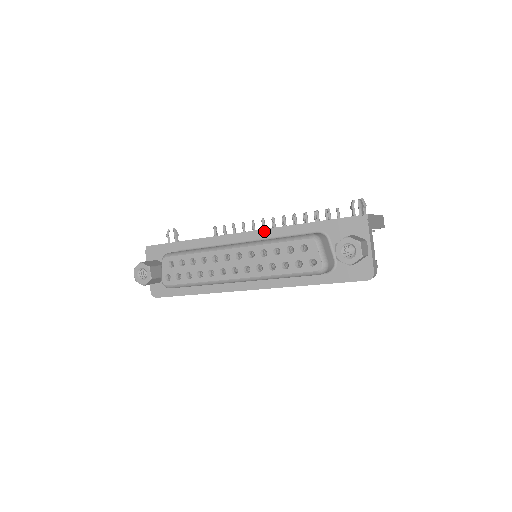
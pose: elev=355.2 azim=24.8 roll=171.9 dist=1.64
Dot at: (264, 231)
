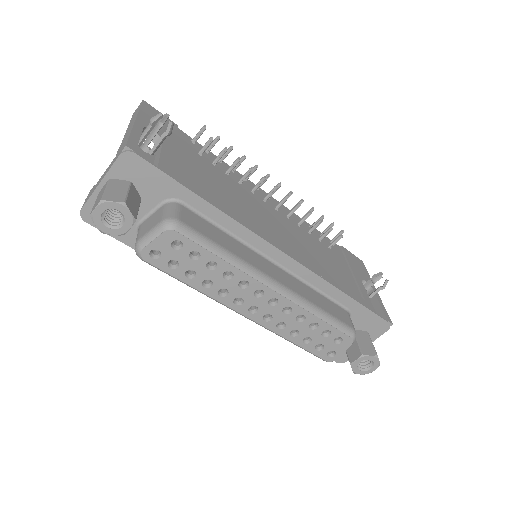
Dot at: (305, 270)
